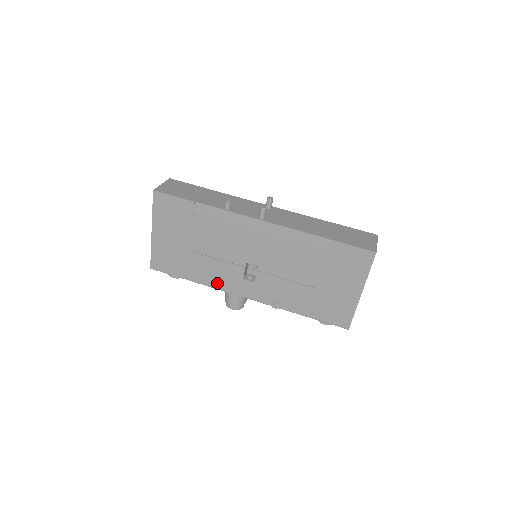
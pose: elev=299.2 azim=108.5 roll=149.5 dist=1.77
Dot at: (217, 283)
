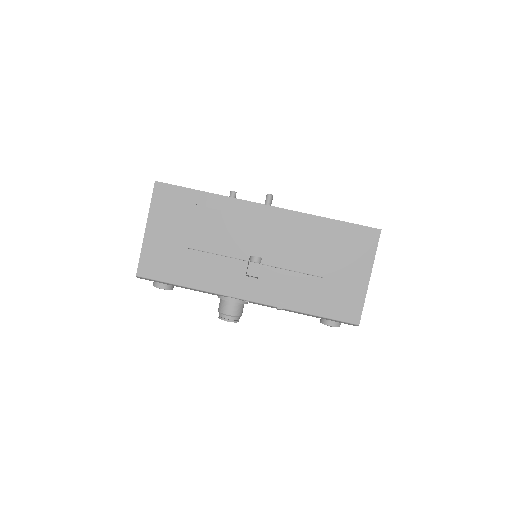
Dot at: (215, 285)
